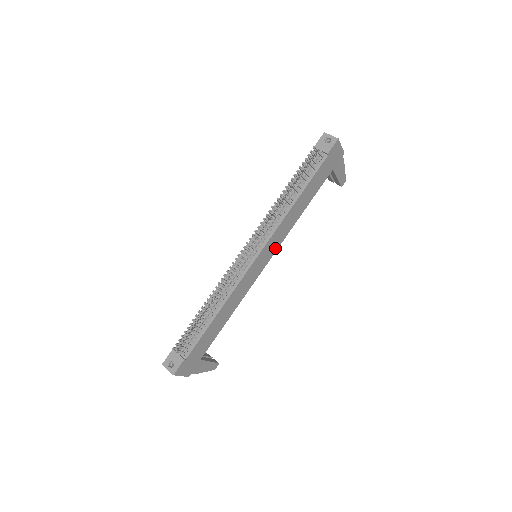
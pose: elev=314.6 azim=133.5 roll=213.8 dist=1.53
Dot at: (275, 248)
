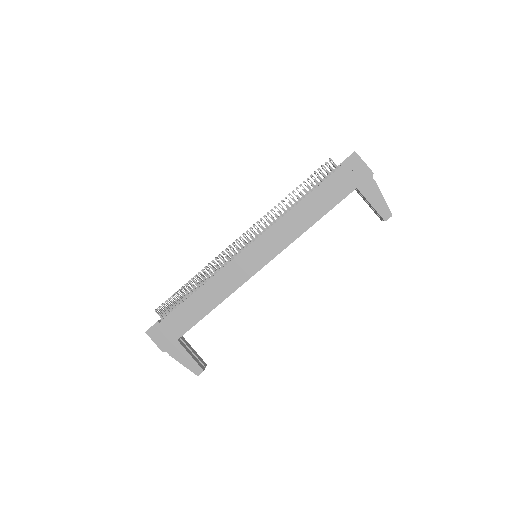
Dot at: (274, 252)
